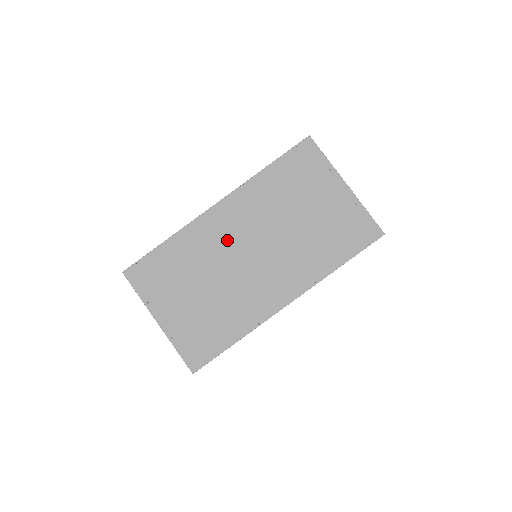
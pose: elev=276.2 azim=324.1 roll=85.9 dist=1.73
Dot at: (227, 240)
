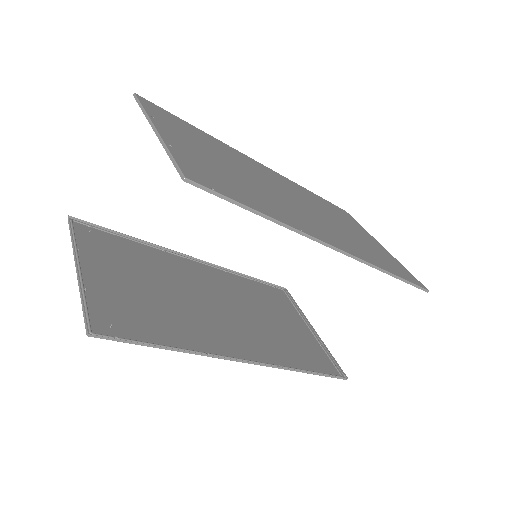
Dot at: (269, 178)
